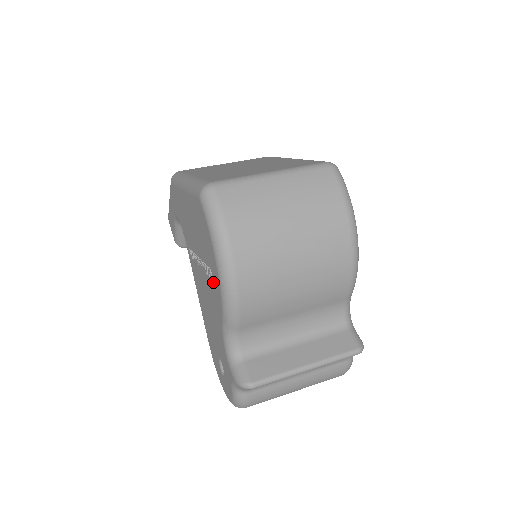
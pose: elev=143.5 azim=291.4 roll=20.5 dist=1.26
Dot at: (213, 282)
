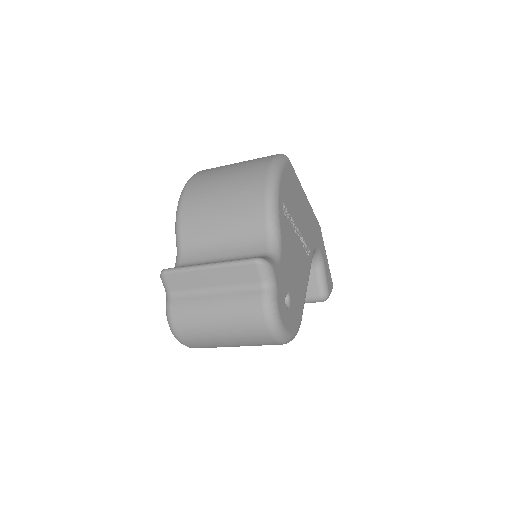
Dot at: occluded
